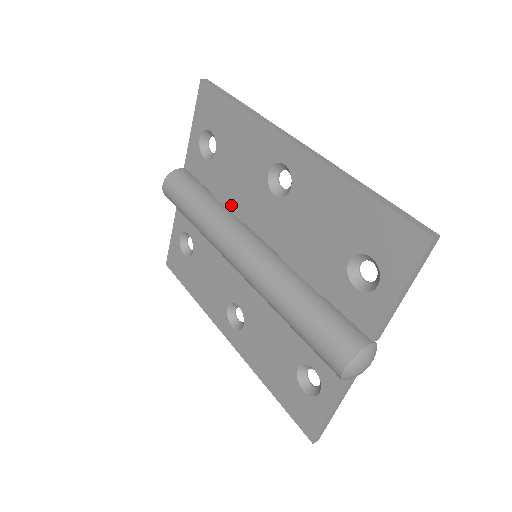
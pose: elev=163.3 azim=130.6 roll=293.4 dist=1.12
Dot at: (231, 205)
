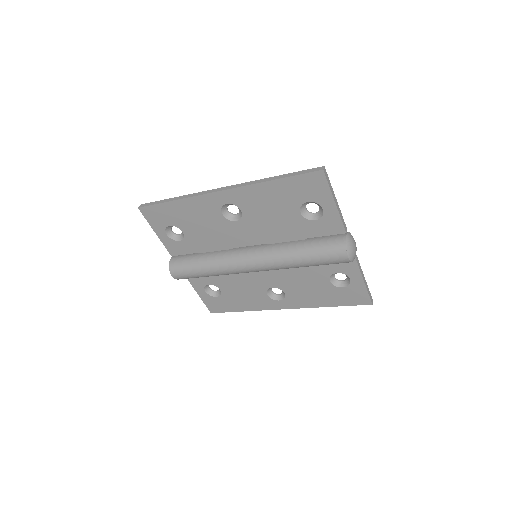
Dot at: (218, 247)
